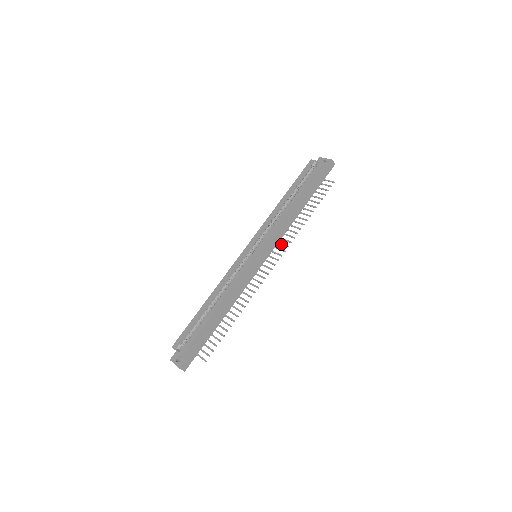
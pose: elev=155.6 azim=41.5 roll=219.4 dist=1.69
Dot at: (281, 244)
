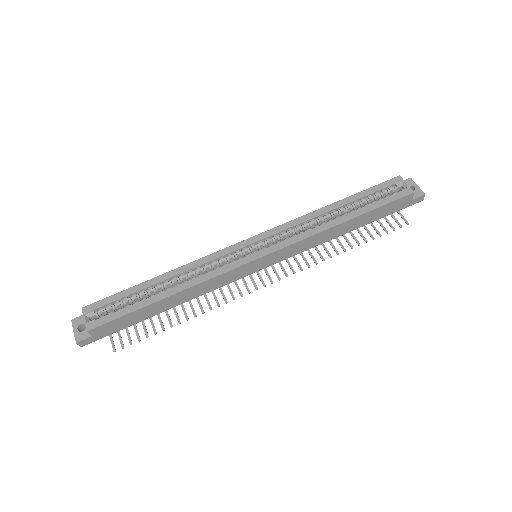
Dot at: (295, 259)
